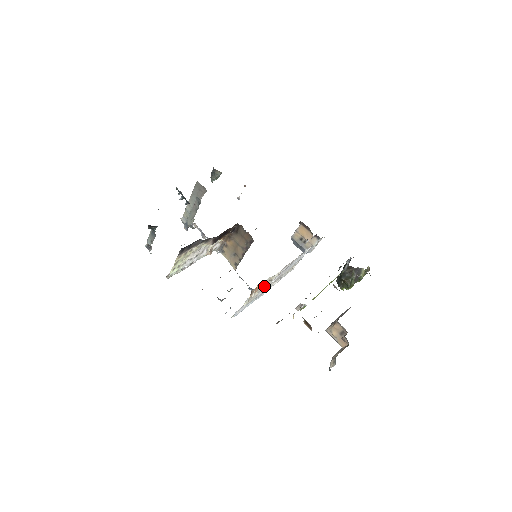
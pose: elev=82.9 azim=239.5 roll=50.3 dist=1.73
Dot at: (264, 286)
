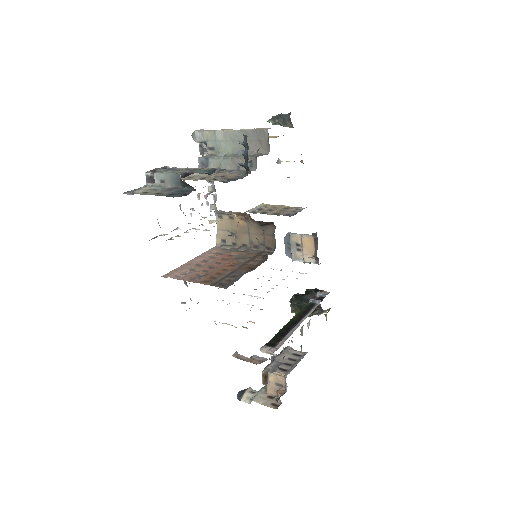
Dot at: occluded
